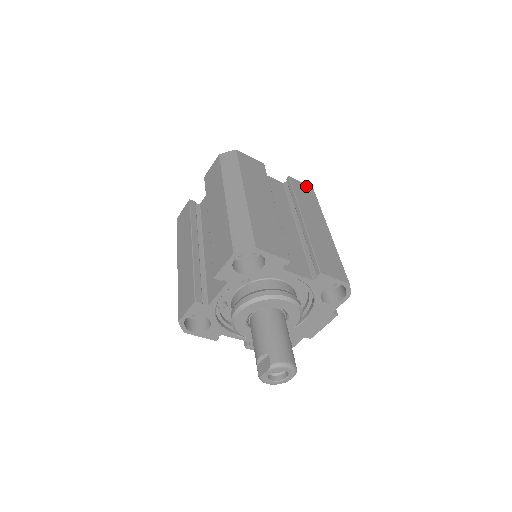
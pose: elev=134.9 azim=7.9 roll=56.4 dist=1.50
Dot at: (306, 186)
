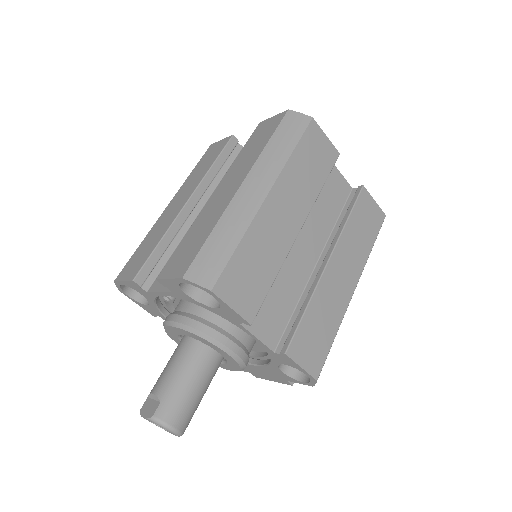
Dot at: (378, 209)
